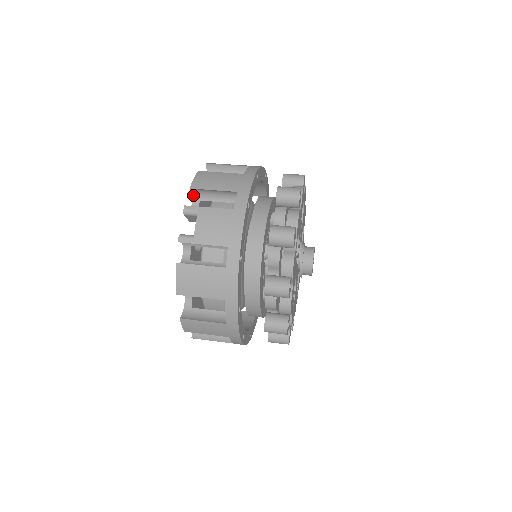
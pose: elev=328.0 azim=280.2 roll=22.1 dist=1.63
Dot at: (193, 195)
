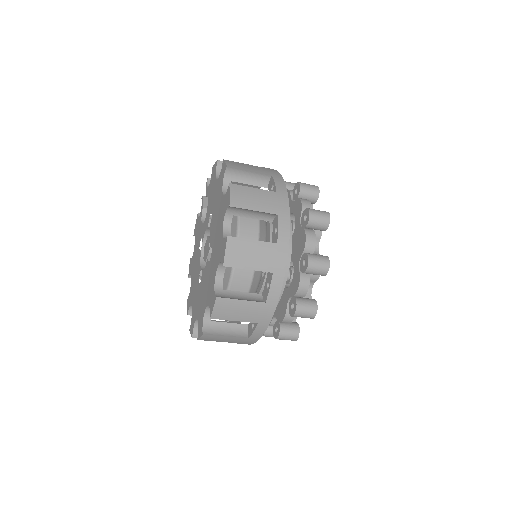
Dot at: occluded
